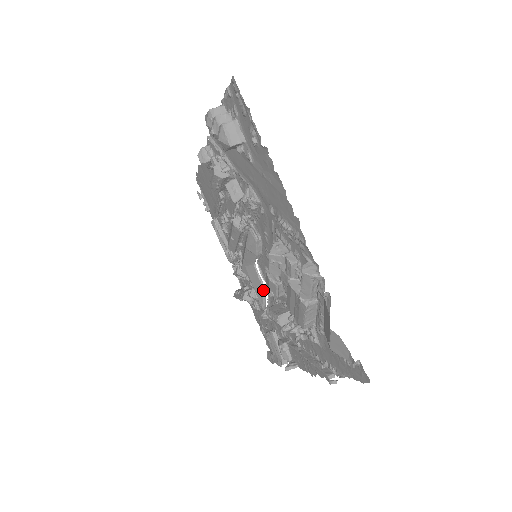
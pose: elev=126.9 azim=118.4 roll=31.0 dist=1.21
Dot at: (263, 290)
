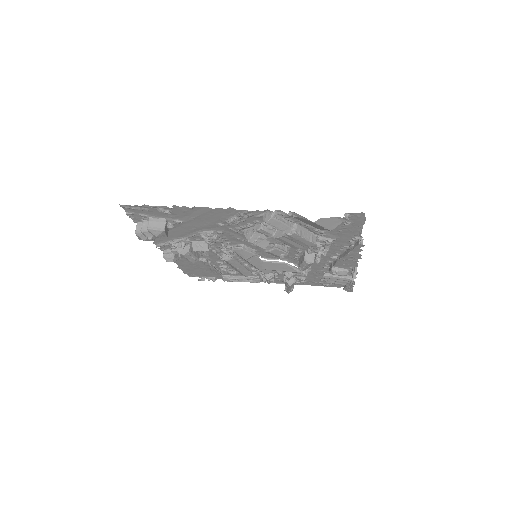
Dot at: (285, 264)
